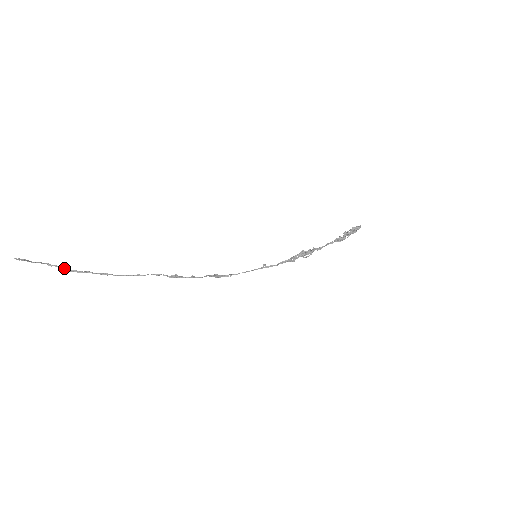
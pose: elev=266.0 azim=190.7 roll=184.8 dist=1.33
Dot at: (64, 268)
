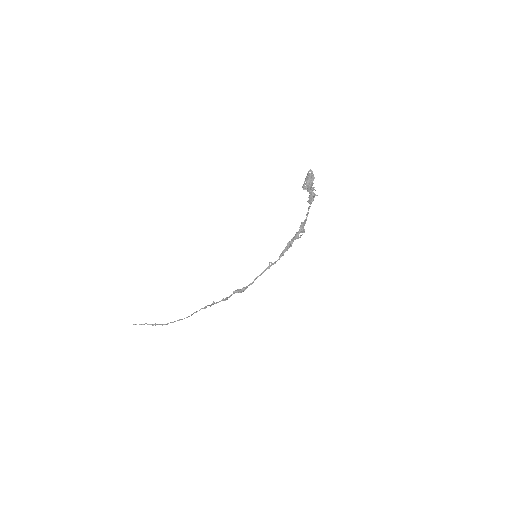
Dot at: (159, 324)
